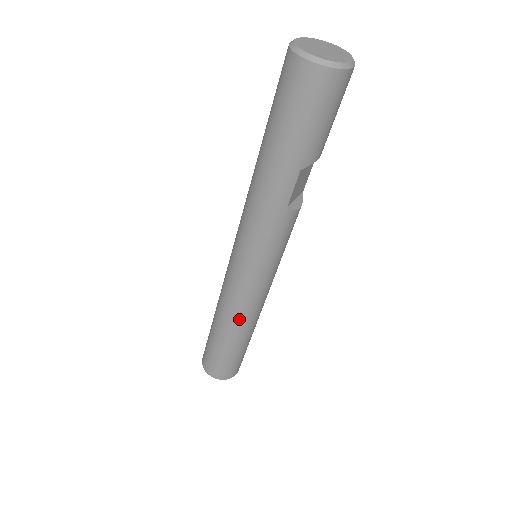
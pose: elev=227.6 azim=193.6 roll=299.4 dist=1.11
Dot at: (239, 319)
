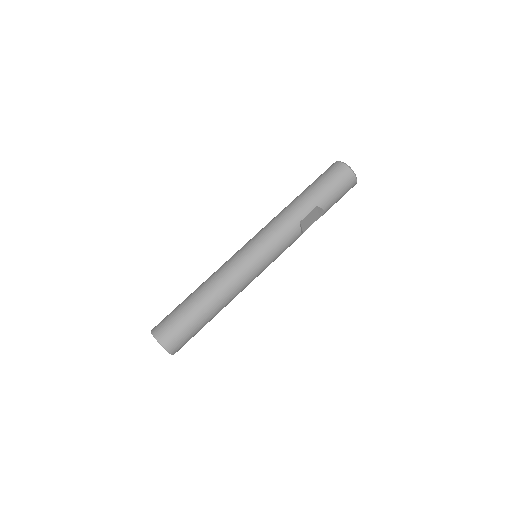
Dot at: (222, 286)
